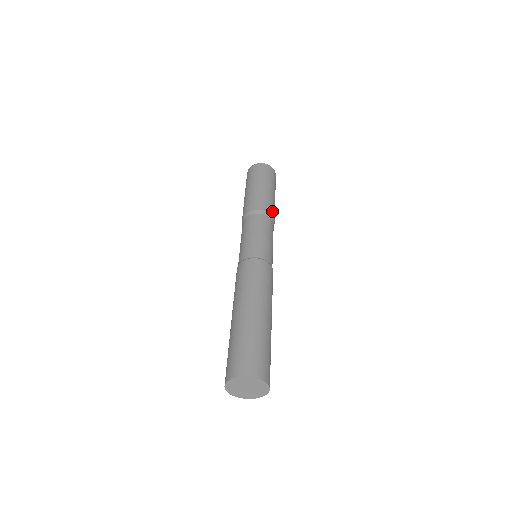
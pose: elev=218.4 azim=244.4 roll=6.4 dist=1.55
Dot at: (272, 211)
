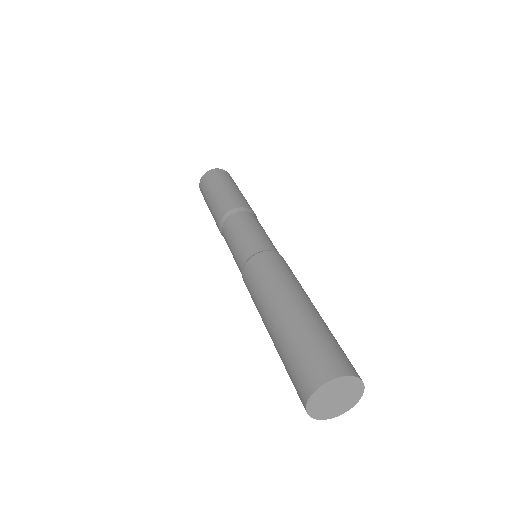
Dot at: (249, 206)
